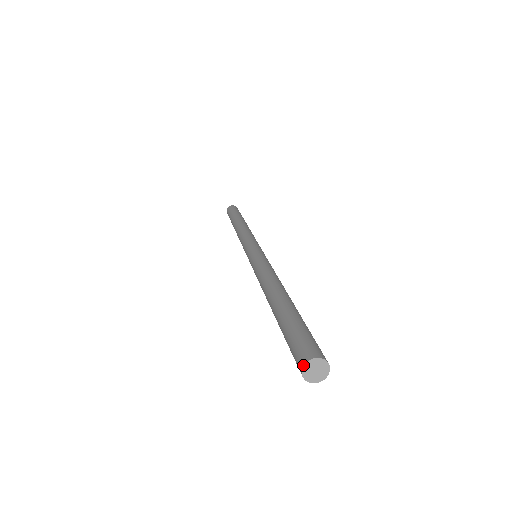
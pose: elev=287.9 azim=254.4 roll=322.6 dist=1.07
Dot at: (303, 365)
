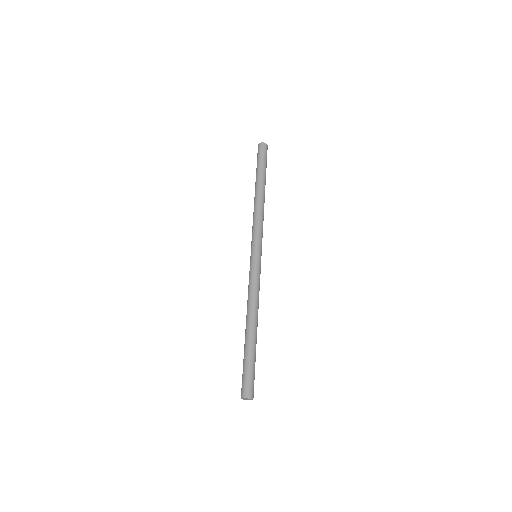
Dot at: (242, 398)
